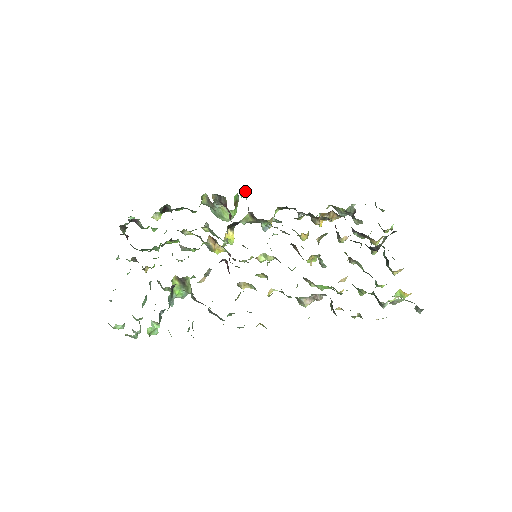
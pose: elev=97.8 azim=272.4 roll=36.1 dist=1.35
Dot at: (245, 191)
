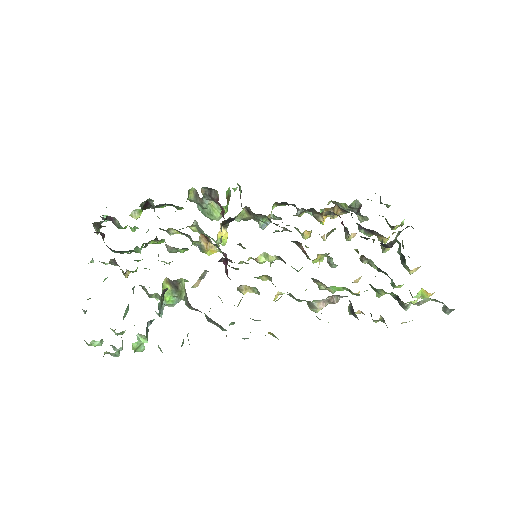
Dot at: (238, 184)
